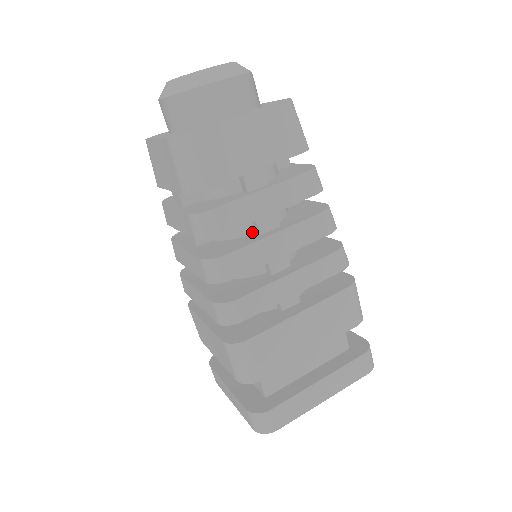
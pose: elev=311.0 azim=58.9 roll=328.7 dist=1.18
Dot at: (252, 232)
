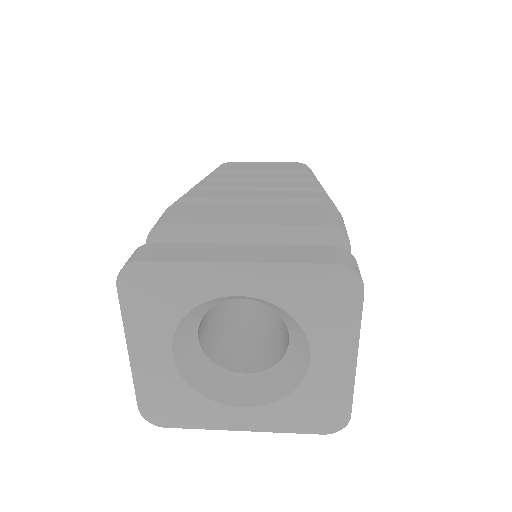
Dot at: occluded
